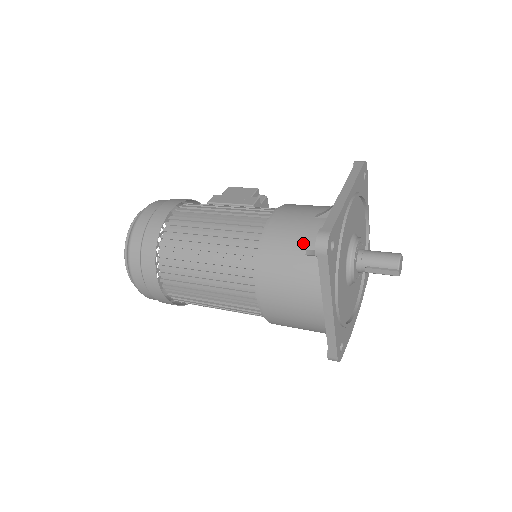
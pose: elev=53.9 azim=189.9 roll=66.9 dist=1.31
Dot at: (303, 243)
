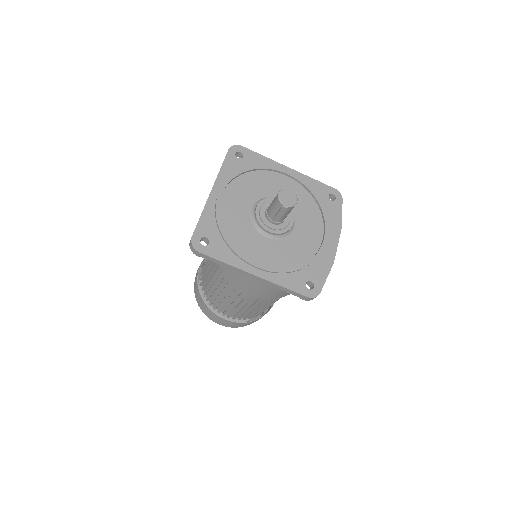
Dot at: occluded
